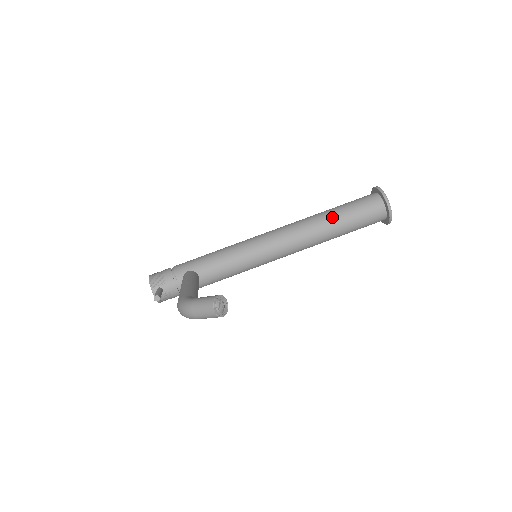
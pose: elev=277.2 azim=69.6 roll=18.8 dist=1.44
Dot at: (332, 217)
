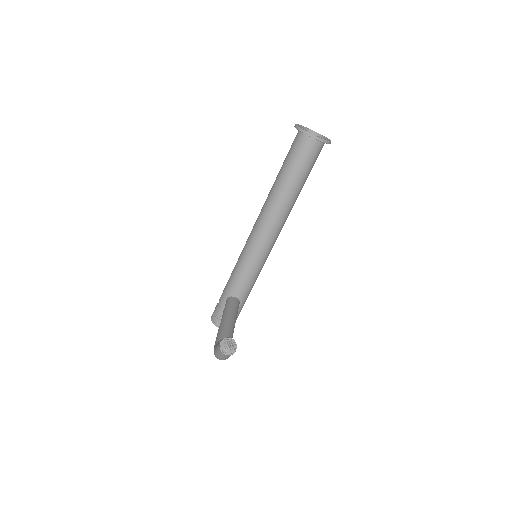
Dot at: (281, 182)
